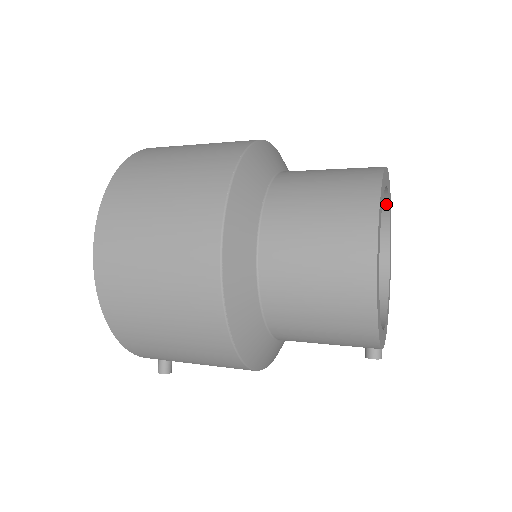
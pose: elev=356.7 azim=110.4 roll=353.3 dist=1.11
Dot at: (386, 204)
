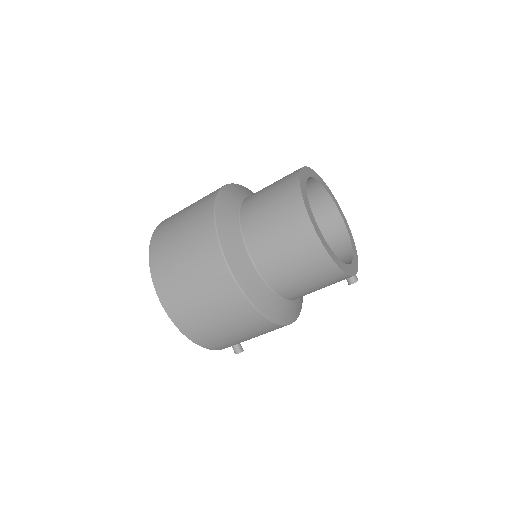
Dot at: (318, 184)
